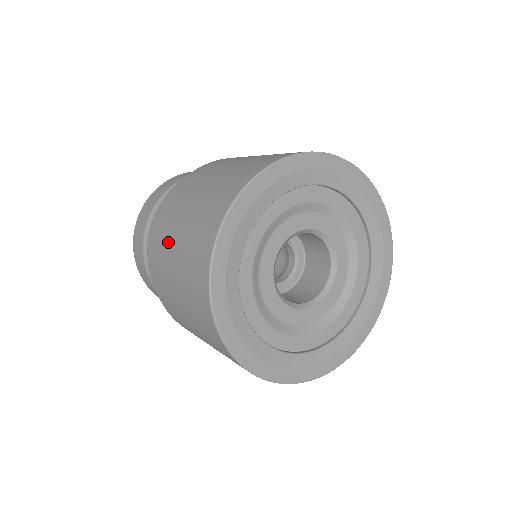
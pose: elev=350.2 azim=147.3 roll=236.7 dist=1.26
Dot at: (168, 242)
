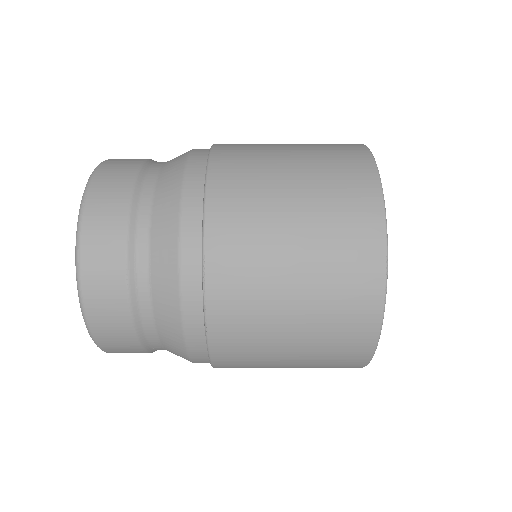
Dot at: (267, 192)
